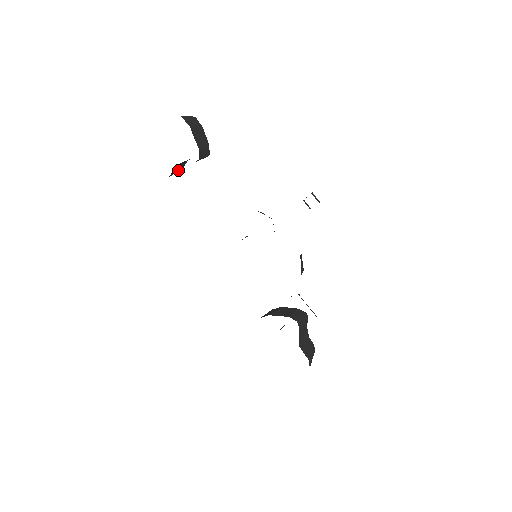
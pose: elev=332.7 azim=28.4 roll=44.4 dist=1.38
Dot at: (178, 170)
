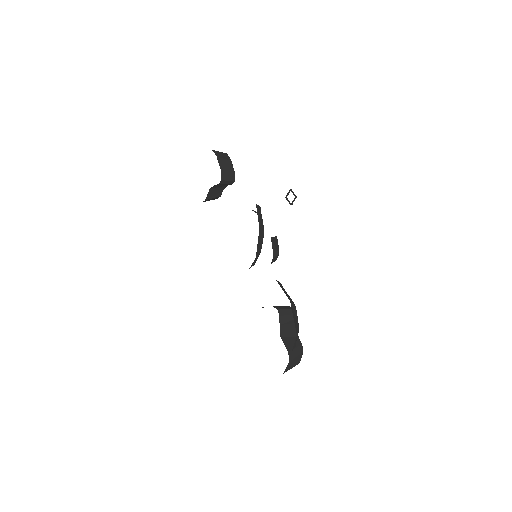
Dot at: (215, 197)
